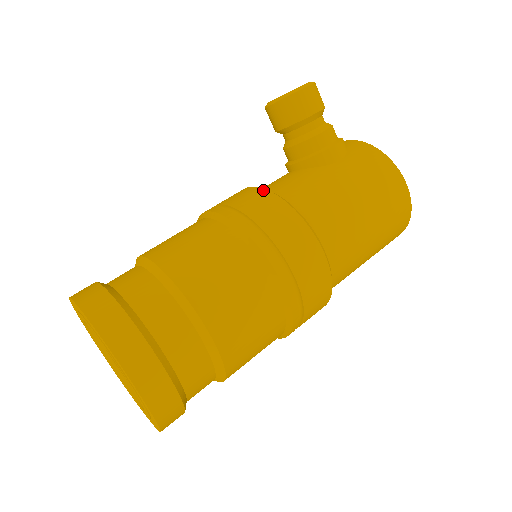
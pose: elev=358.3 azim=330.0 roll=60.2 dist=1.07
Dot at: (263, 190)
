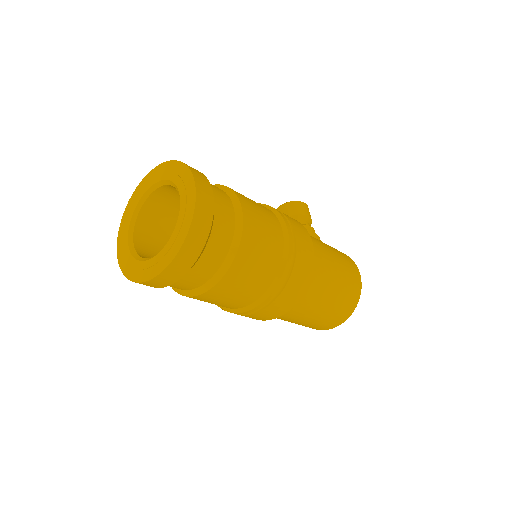
Dot at: occluded
